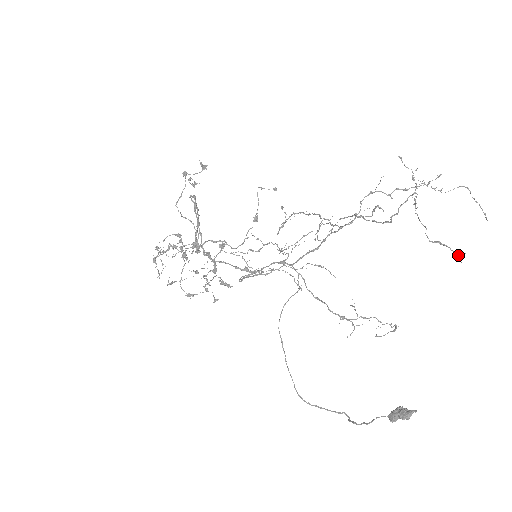
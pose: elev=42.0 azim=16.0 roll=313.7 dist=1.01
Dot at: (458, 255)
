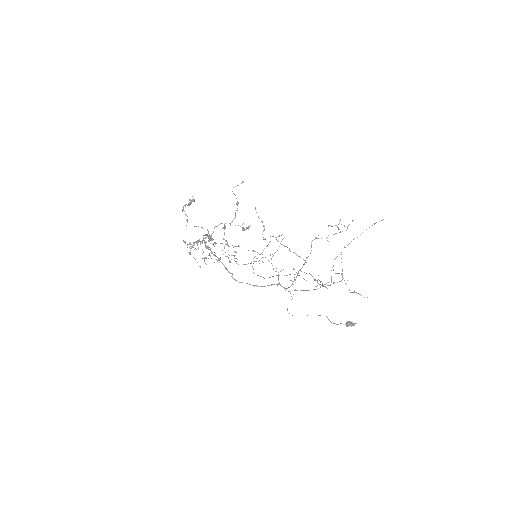
Dot at: occluded
